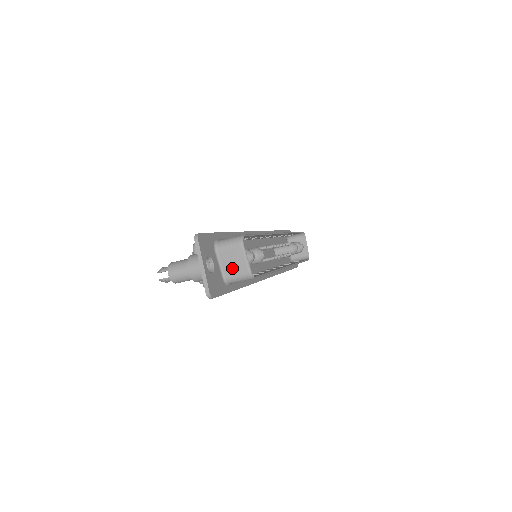
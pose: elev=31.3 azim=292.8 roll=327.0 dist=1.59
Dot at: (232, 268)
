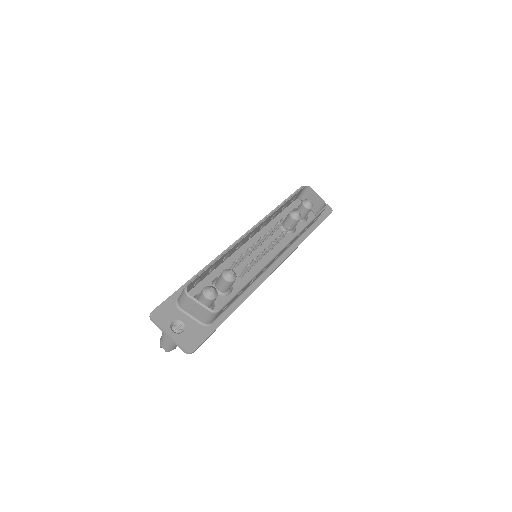
Dot at: (199, 314)
